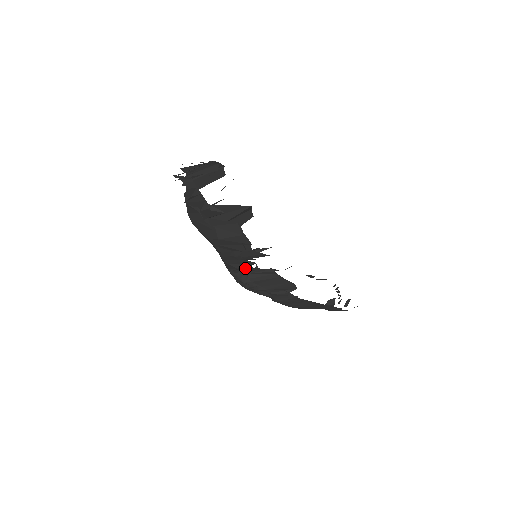
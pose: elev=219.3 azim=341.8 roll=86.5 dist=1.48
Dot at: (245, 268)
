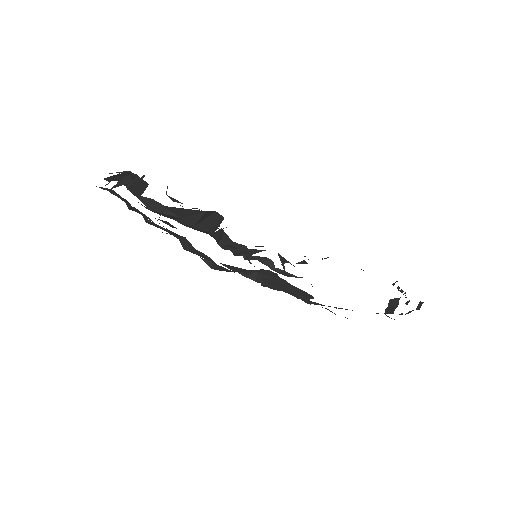
Dot at: (245, 270)
